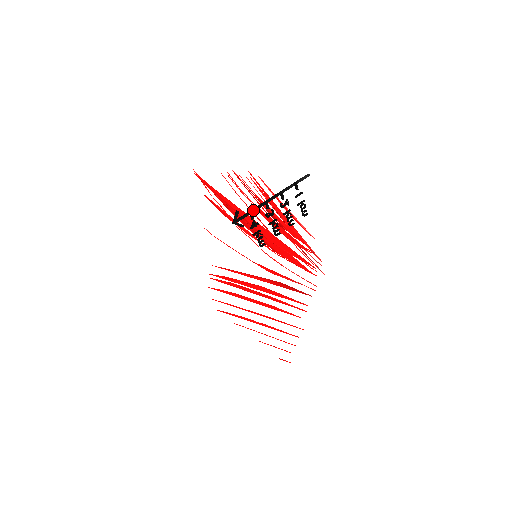
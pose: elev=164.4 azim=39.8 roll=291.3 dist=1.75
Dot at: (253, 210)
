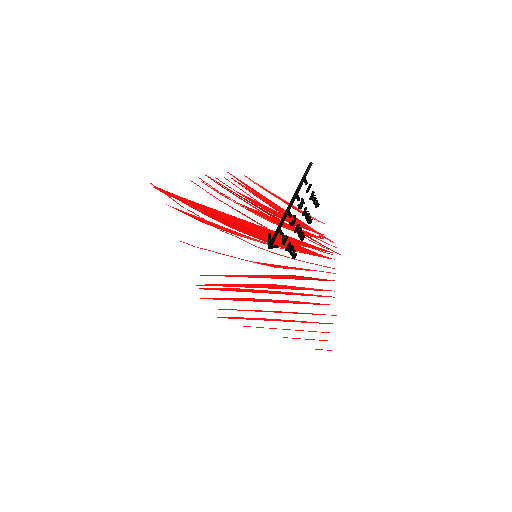
Dot at: (281, 225)
